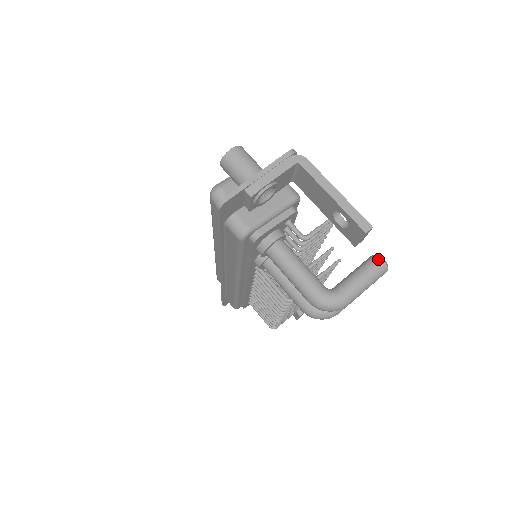
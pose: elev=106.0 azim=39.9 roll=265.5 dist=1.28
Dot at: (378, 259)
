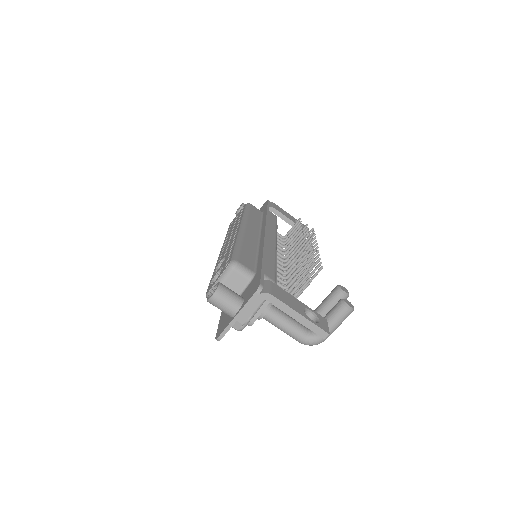
Dot at: (345, 309)
